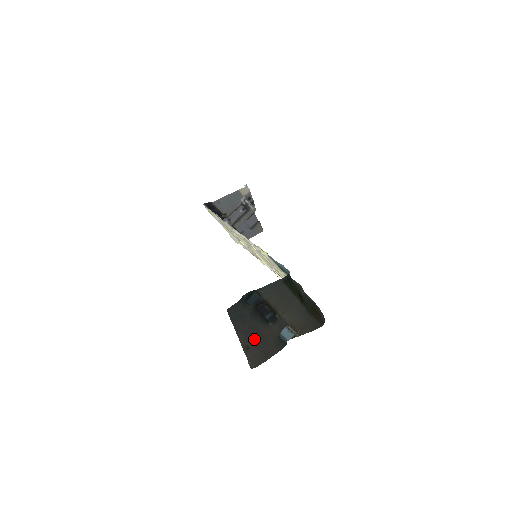
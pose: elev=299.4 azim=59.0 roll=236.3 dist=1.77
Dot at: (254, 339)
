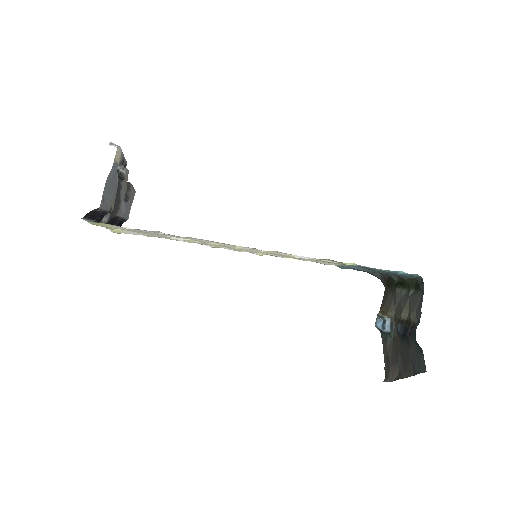
Dot at: (399, 361)
